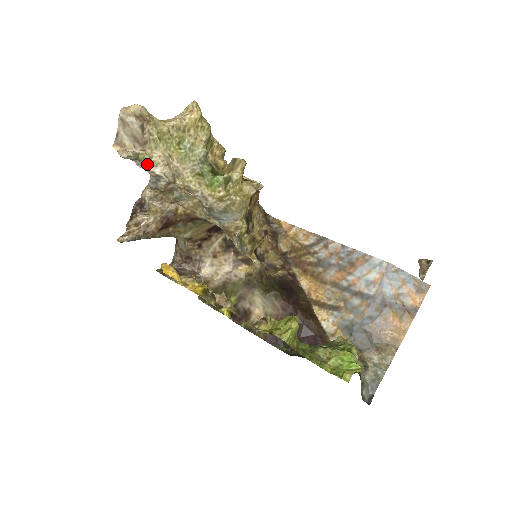
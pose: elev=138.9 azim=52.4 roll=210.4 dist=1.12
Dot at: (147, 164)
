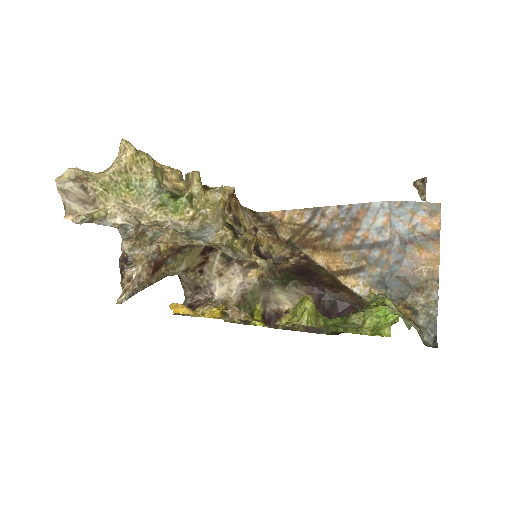
Dot at: (106, 219)
